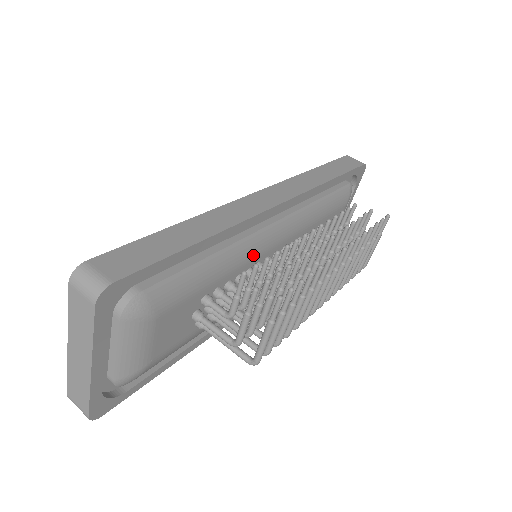
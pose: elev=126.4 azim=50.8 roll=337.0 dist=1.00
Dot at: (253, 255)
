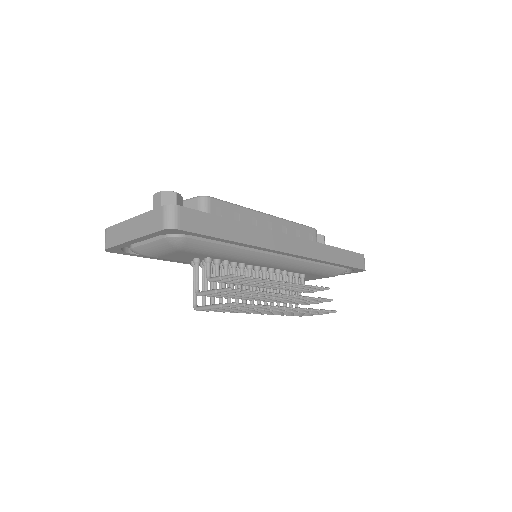
Dot at: (252, 261)
